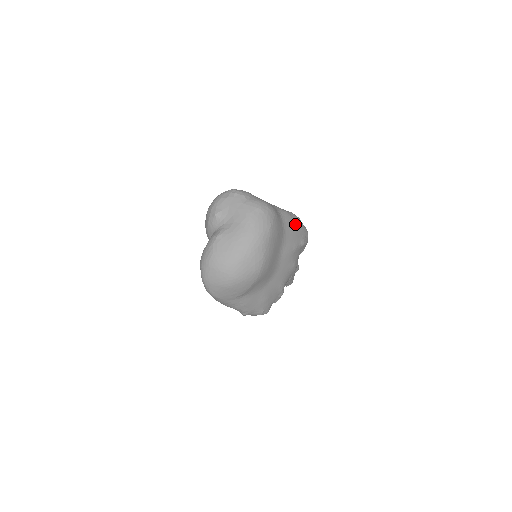
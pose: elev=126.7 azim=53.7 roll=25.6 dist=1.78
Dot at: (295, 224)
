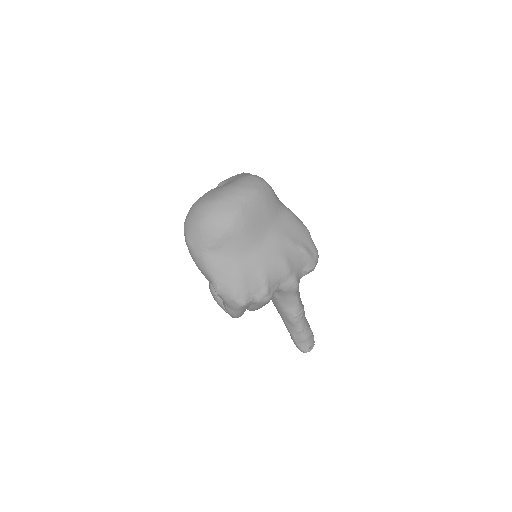
Dot at: (298, 225)
